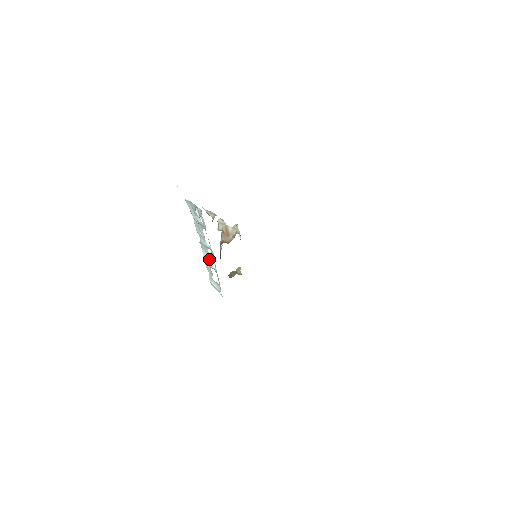
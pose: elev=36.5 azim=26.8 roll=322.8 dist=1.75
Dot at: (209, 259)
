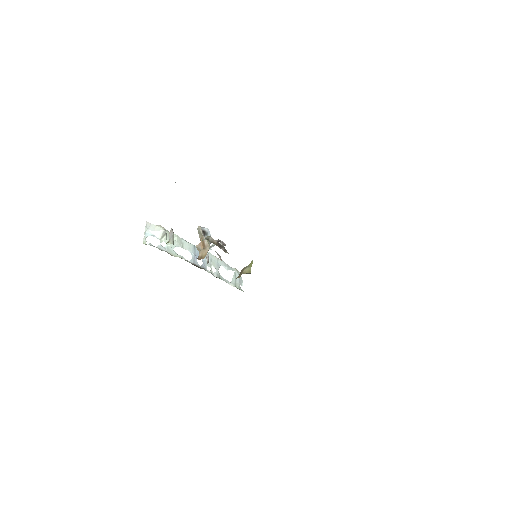
Dot at: (211, 261)
